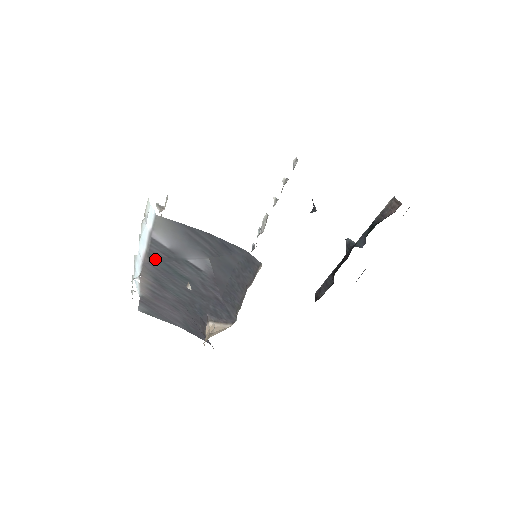
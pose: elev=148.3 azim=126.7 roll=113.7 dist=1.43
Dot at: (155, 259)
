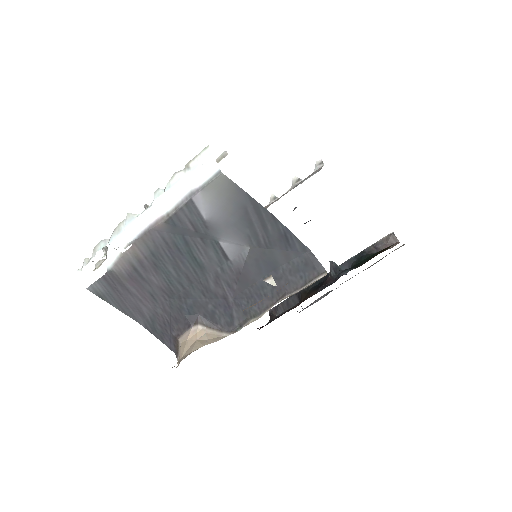
Dot at: (173, 228)
